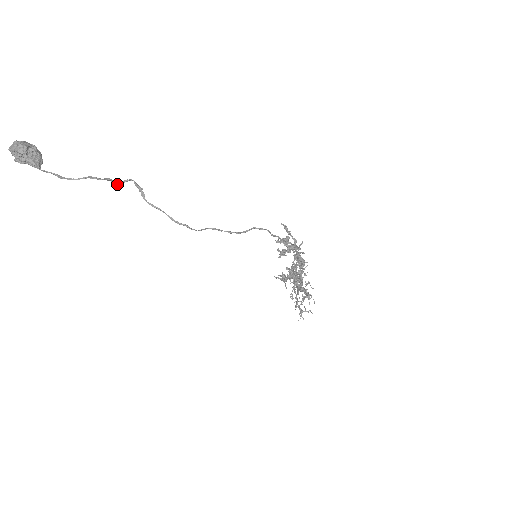
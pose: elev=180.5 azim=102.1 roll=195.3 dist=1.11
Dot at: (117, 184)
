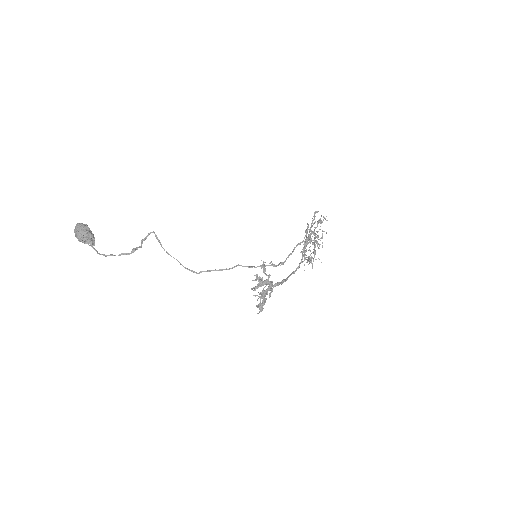
Dot at: (144, 240)
